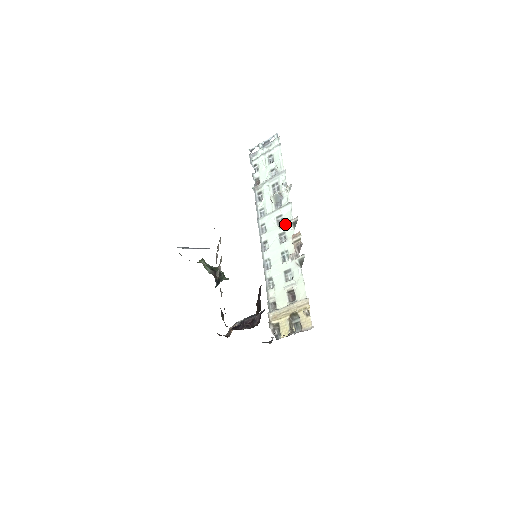
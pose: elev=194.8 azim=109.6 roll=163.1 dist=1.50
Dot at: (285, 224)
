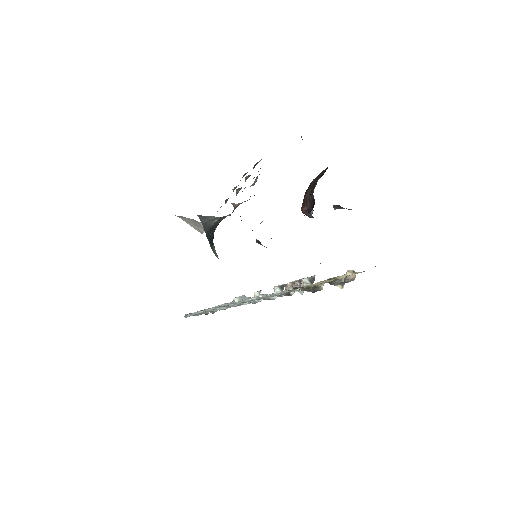
Dot at: occluded
